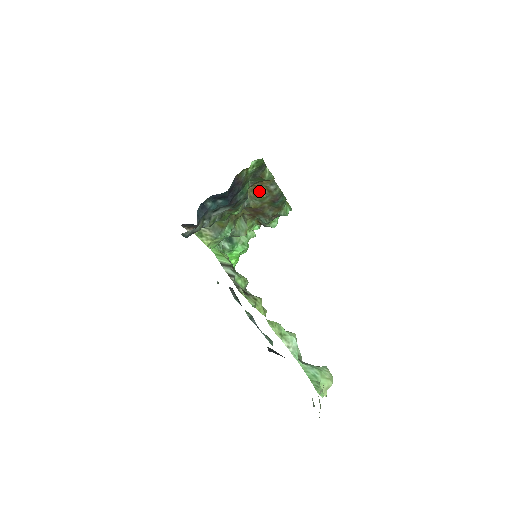
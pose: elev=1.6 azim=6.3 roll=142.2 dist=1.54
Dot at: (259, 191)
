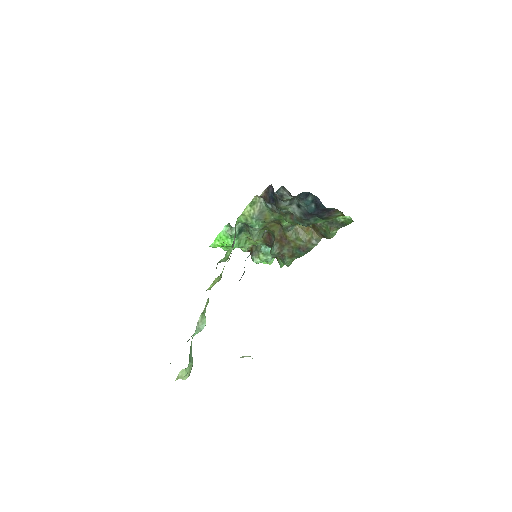
Dot at: (305, 233)
